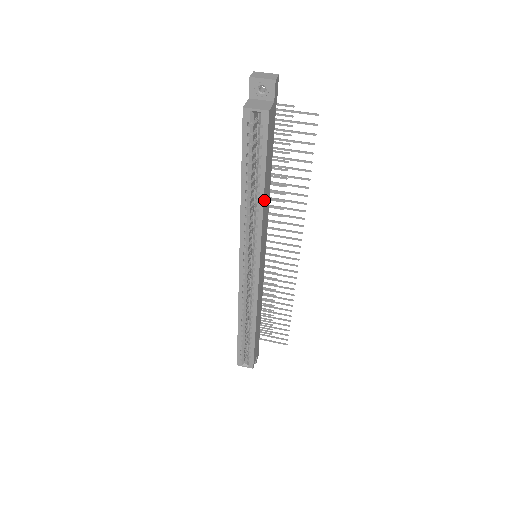
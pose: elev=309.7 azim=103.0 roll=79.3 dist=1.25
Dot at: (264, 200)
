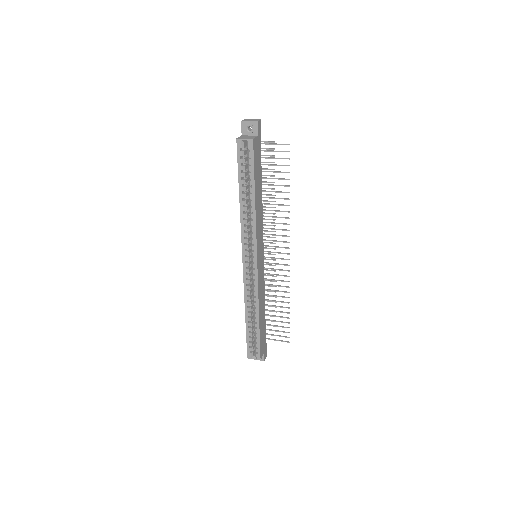
Dot at: (256, 205)
